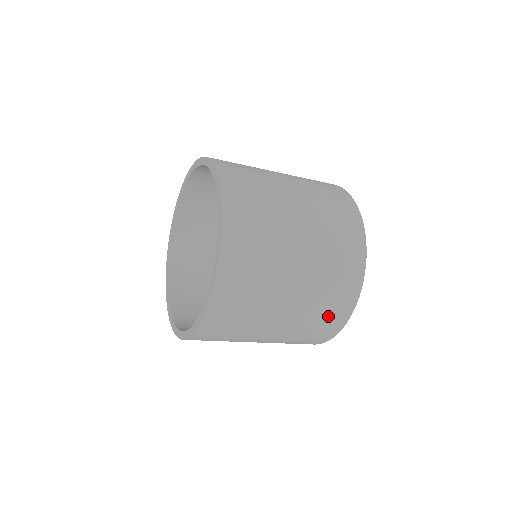
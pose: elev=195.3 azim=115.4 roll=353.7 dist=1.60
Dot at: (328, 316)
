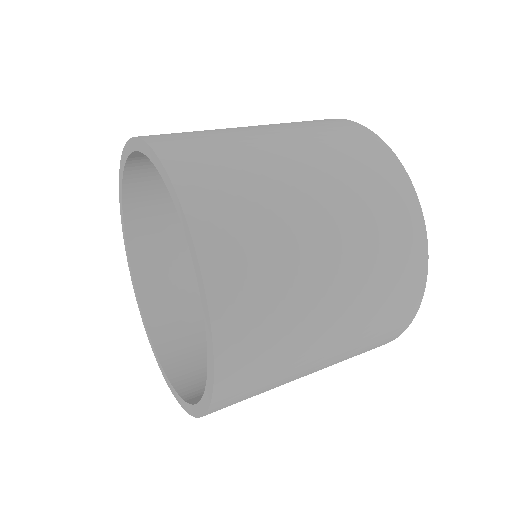
Dot at: (388, 323)
